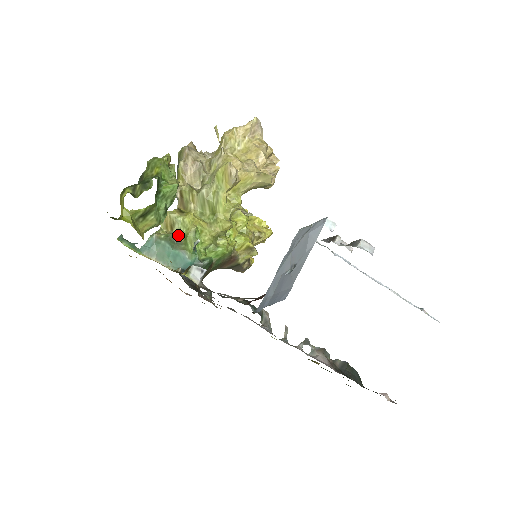
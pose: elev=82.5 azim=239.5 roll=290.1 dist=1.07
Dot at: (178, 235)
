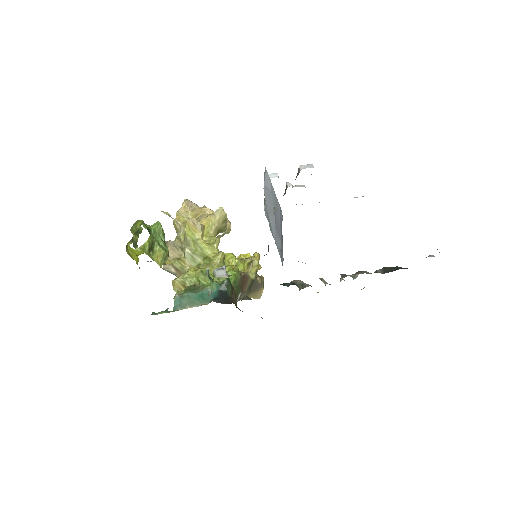
Dot at: (193, 286)
